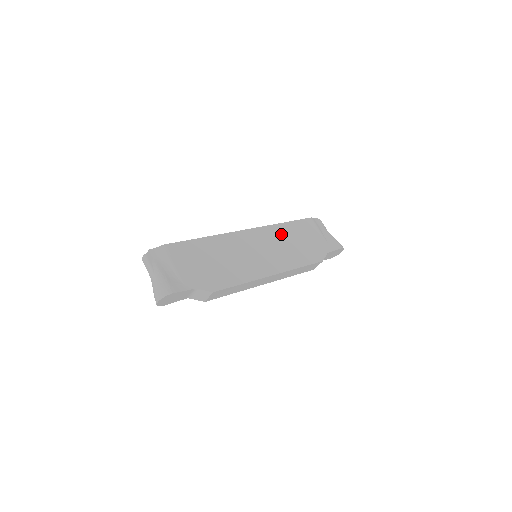
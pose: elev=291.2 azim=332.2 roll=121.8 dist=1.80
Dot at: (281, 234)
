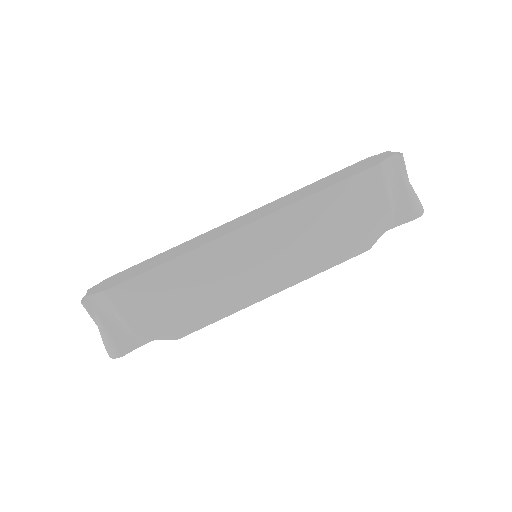
Dot at: (305, 219)
